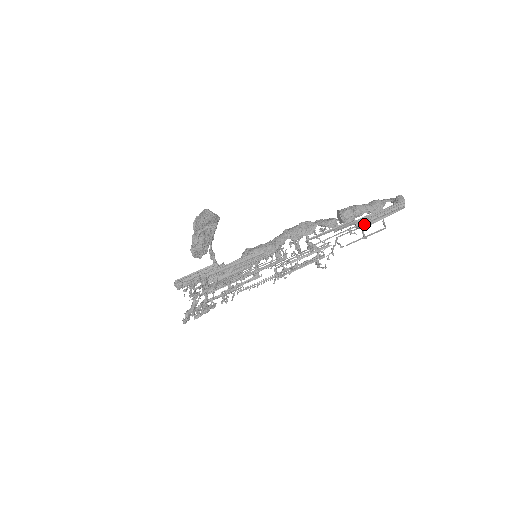
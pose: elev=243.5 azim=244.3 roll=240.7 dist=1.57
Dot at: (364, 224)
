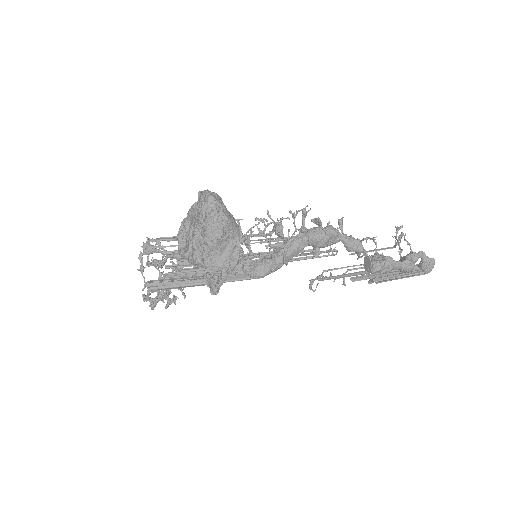
Dot at: (380, 274)
